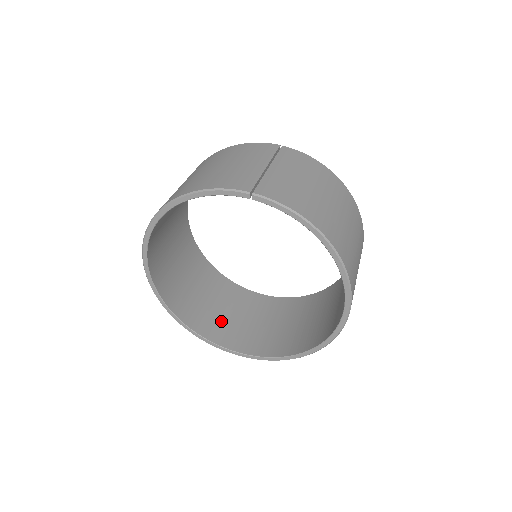
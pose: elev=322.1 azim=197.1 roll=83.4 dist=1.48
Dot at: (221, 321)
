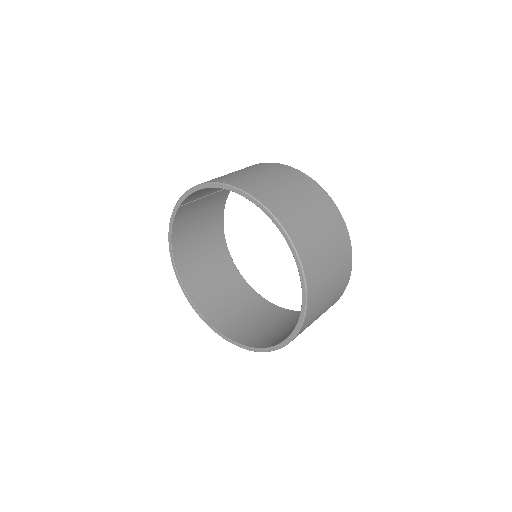
Dot at: (284, 334)
